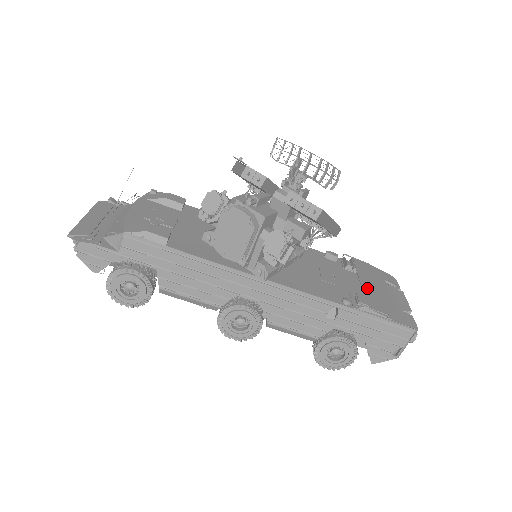
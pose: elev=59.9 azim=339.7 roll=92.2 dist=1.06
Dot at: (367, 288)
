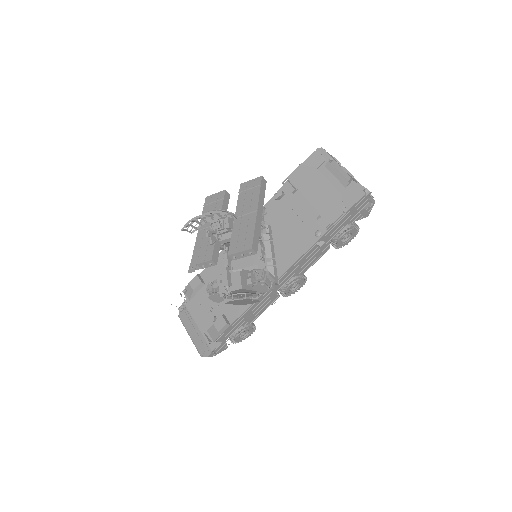
Dot at: (316, 203)
